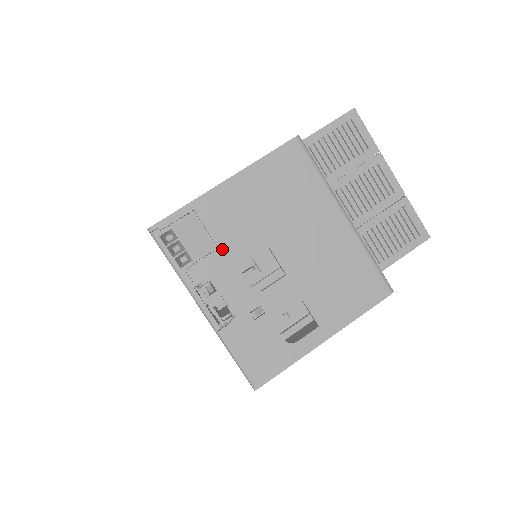
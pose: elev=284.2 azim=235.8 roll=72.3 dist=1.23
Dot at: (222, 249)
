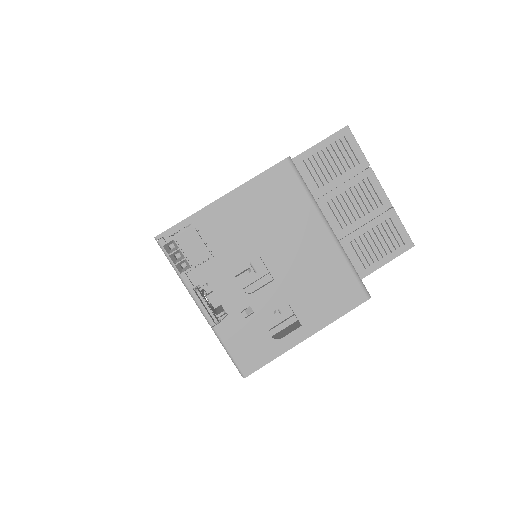
Dot at: (218, 256)
